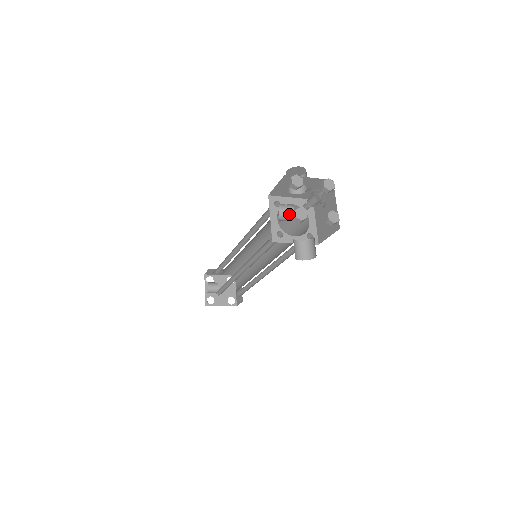
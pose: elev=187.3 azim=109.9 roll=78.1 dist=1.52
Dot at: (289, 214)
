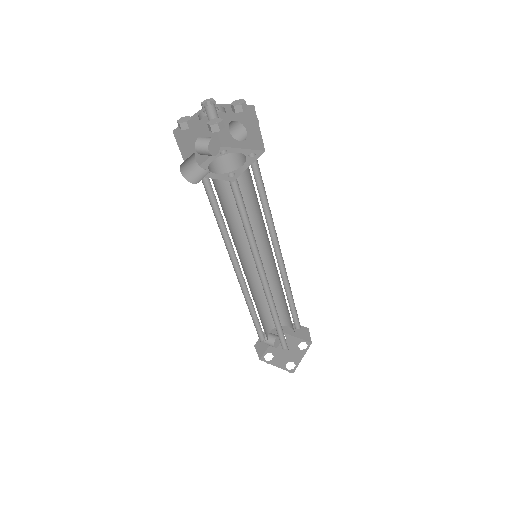
Dot at: (205, 142)
